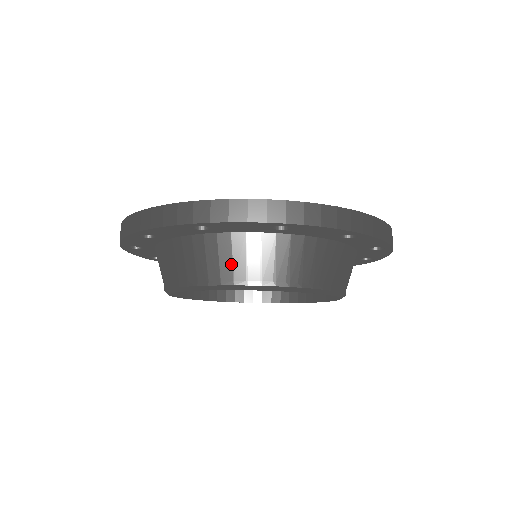
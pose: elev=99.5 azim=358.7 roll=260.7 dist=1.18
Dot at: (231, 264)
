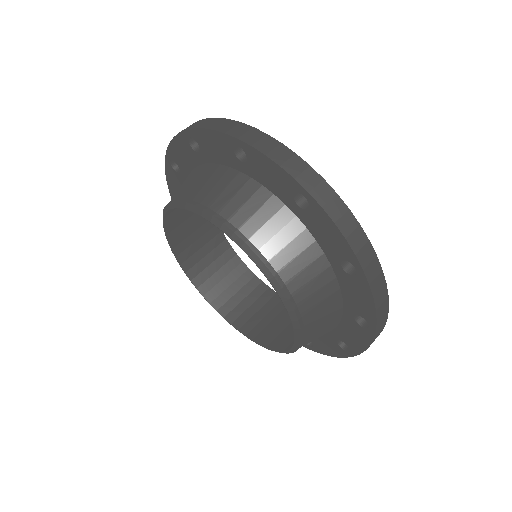
Dot at: (280, 248)
